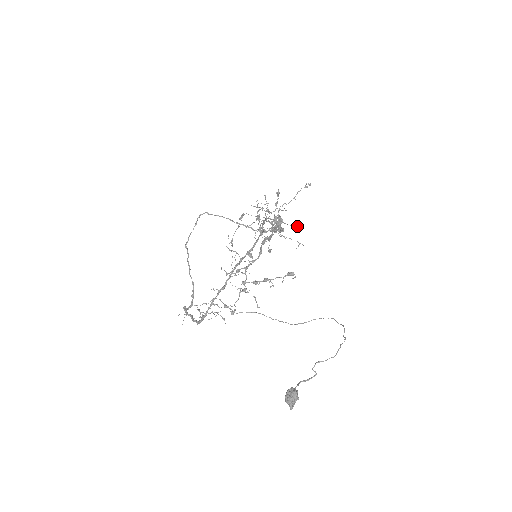
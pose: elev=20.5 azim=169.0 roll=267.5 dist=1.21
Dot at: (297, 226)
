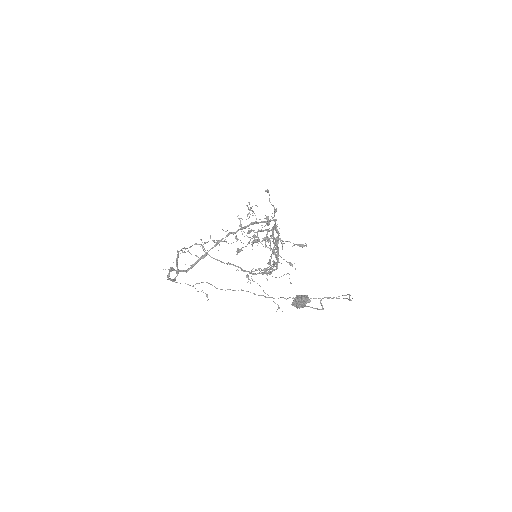
Dot at: (292, 264)
